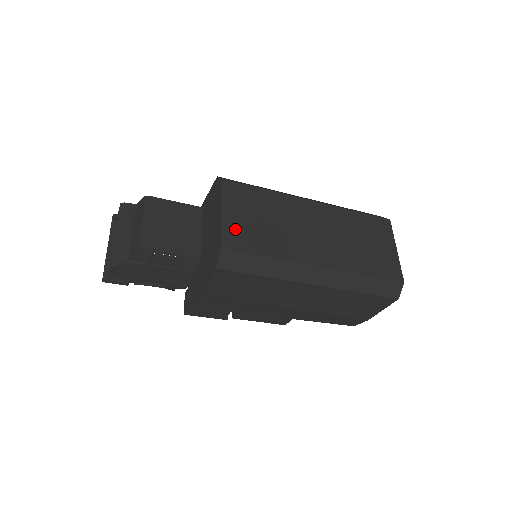
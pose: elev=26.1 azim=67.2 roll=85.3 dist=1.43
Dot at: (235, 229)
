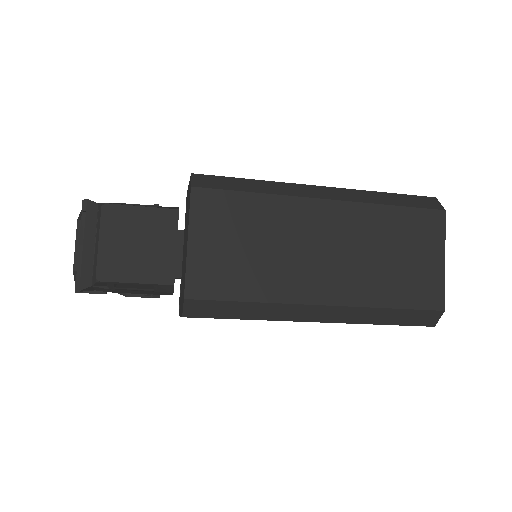
Dot at: (206, 266)
